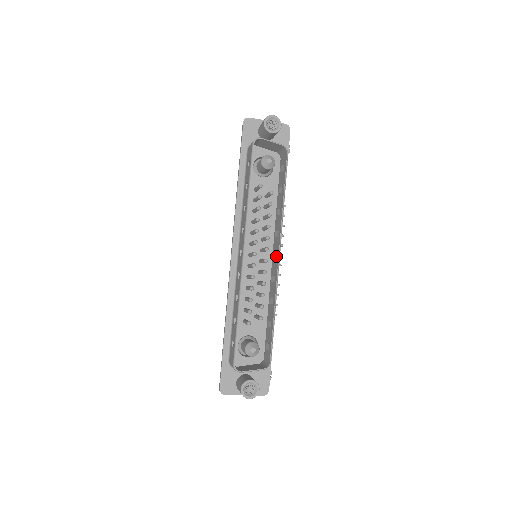
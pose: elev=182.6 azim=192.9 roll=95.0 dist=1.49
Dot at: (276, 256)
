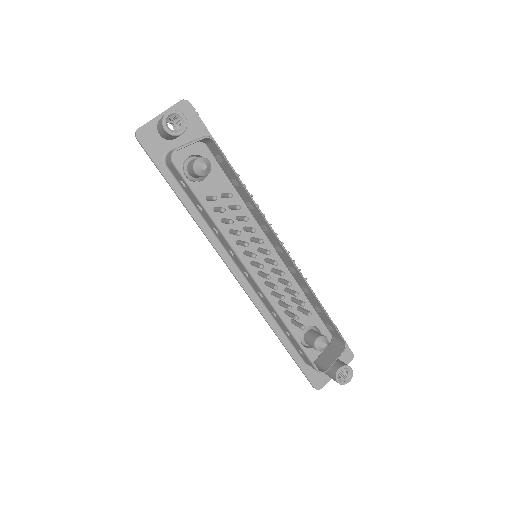
Dot at: (281, 250)
